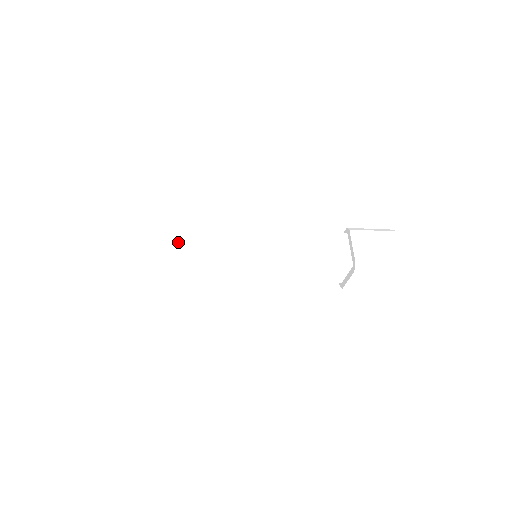
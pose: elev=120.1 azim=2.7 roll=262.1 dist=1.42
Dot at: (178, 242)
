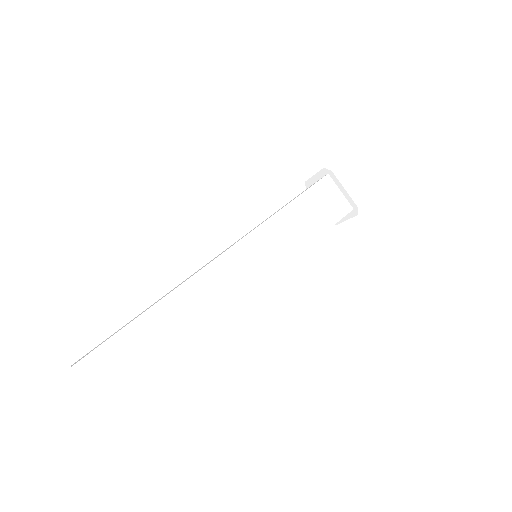
Dot at: (186, 310)
